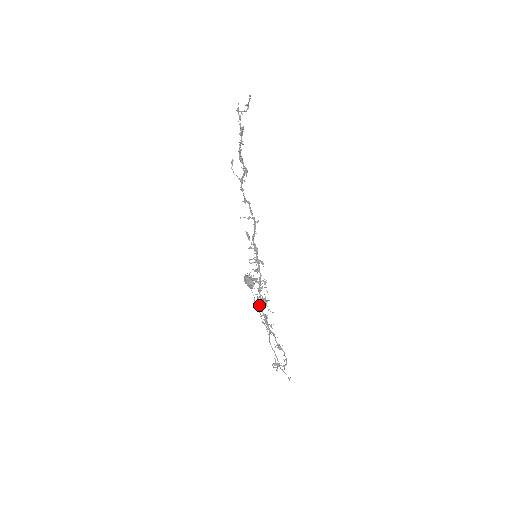
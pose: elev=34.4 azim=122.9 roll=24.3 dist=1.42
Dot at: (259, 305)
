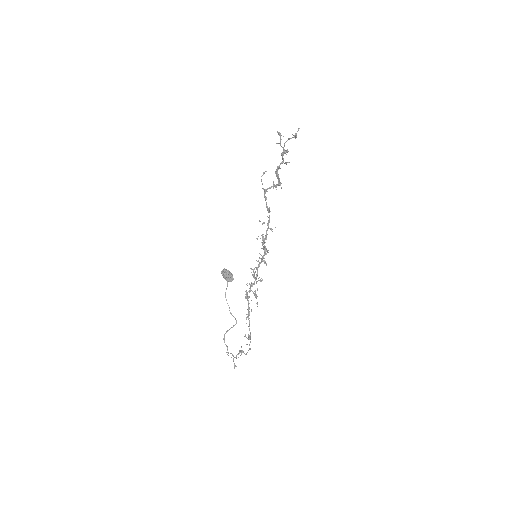
Dot at: occluded
